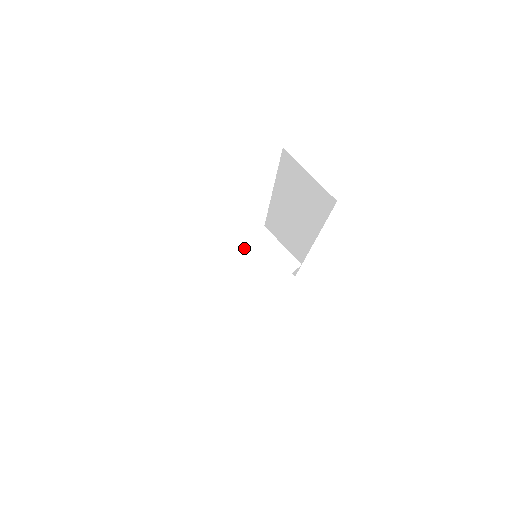
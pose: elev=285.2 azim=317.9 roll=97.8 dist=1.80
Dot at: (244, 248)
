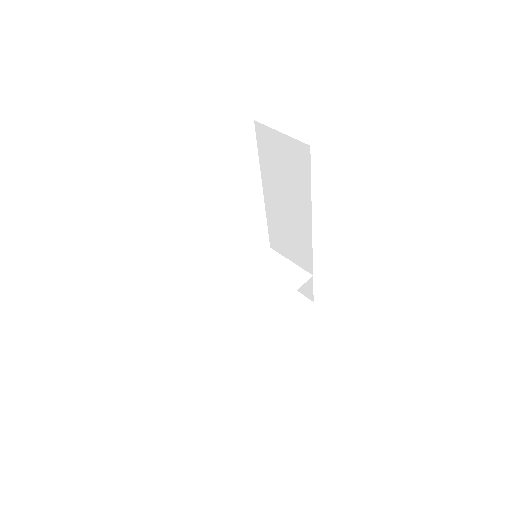
Dot at: (251, 269)
